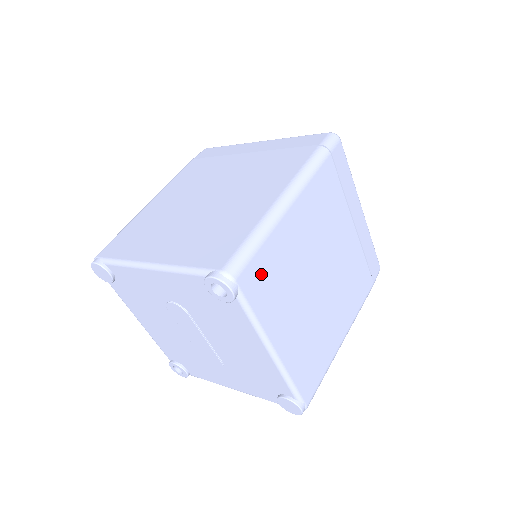
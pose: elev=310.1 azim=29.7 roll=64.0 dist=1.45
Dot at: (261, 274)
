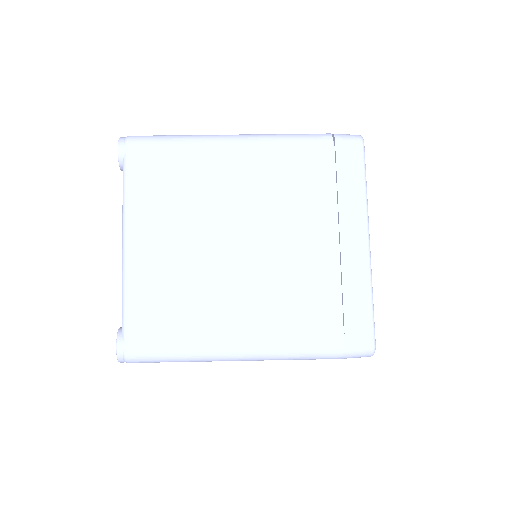
Dot at: (159, 164)
